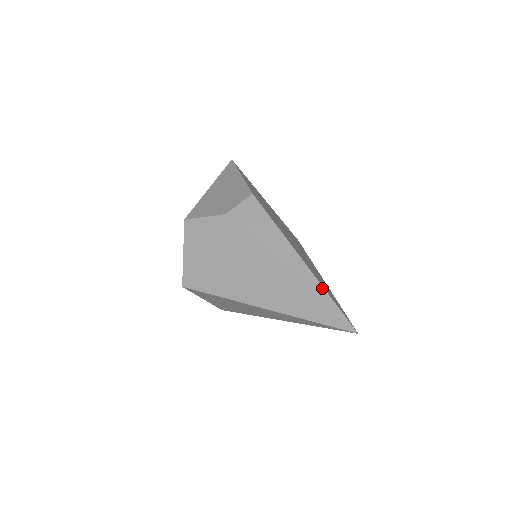
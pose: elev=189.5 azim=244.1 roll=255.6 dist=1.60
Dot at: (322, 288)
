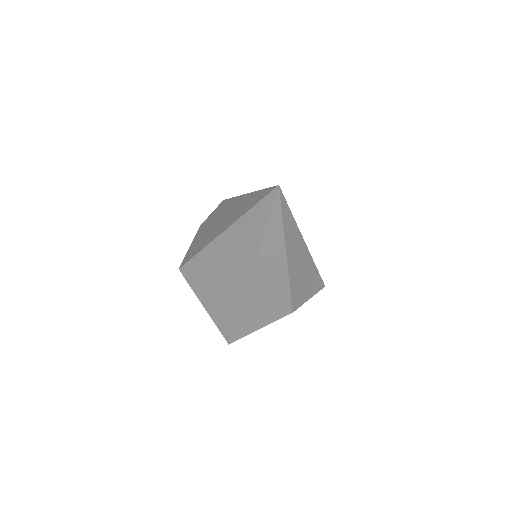
Dot at: occluded
